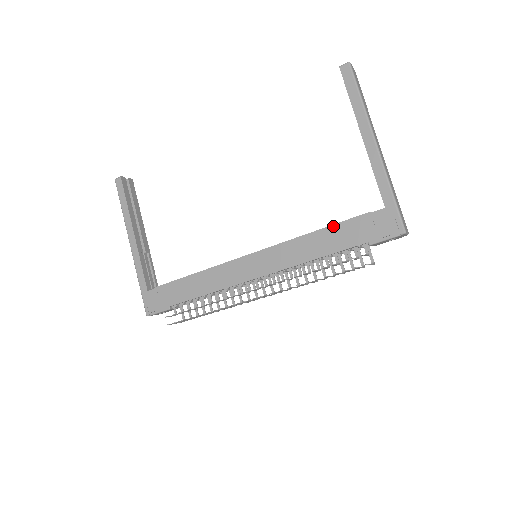
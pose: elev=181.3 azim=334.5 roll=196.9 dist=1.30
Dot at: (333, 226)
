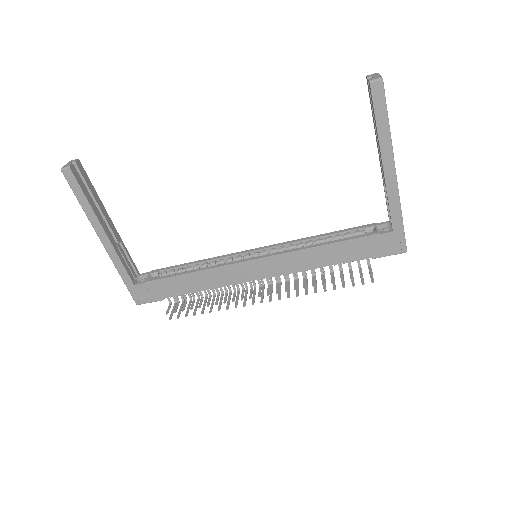
Dot at: (341, 242)
